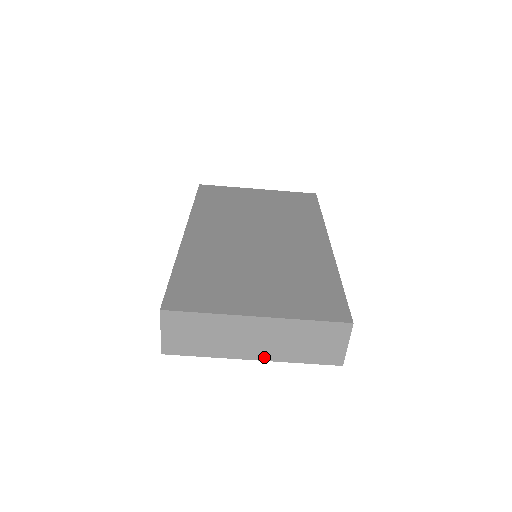
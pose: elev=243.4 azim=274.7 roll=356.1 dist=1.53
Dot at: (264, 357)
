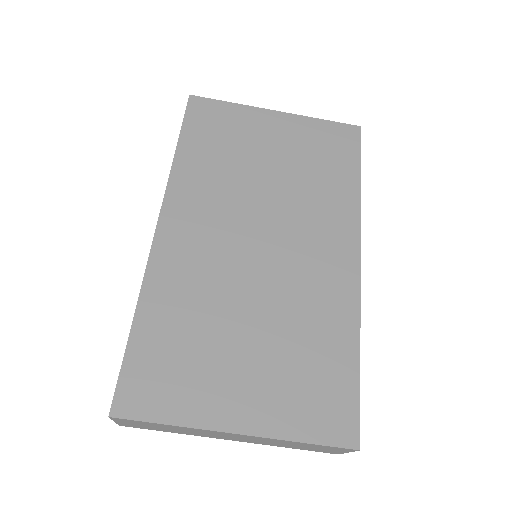
Dot at: (244, 441)
